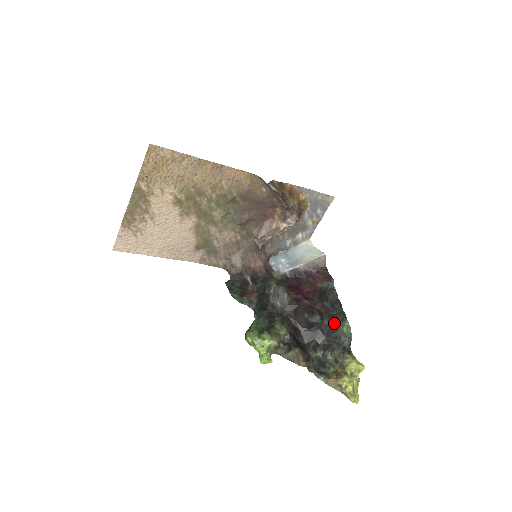
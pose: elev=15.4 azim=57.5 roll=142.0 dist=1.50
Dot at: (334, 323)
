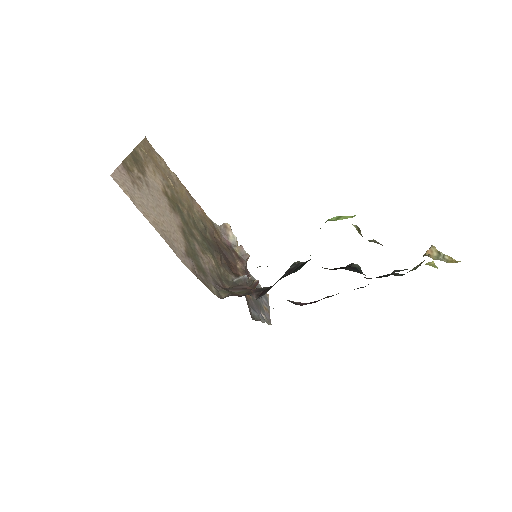
Dot at: occluded
